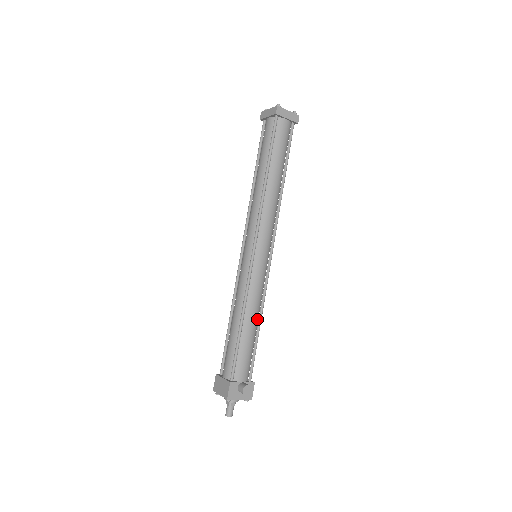
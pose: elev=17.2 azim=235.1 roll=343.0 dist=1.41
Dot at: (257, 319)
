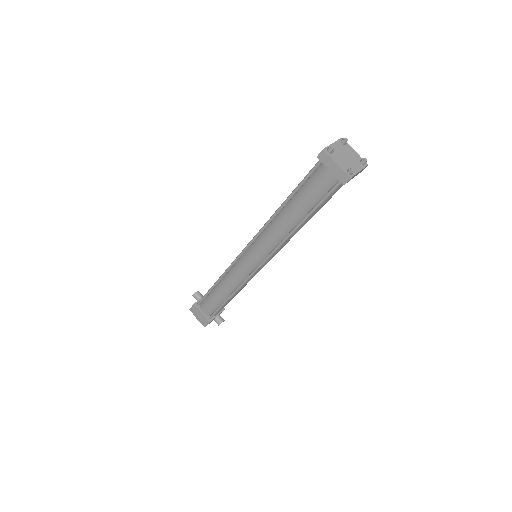
Dot at: occluded
